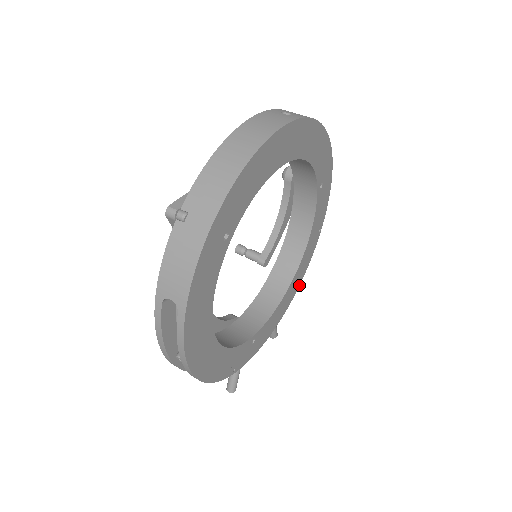
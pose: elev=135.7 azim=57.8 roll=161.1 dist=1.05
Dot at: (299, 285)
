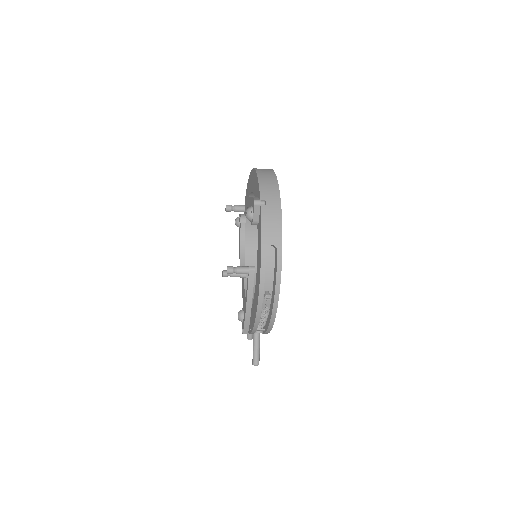
Dot at: occluded
